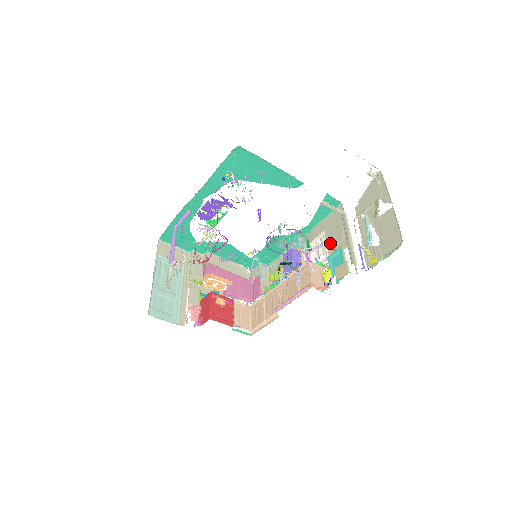
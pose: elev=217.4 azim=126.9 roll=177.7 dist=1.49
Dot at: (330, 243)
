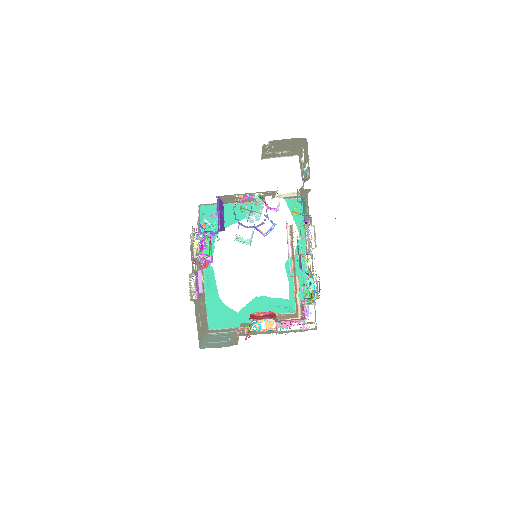
Dot at: (307, 216)
